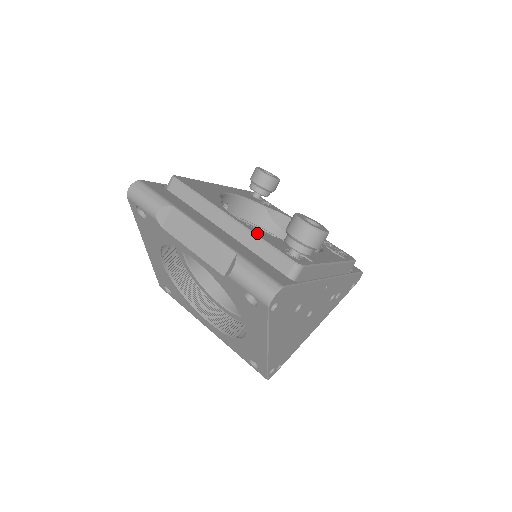
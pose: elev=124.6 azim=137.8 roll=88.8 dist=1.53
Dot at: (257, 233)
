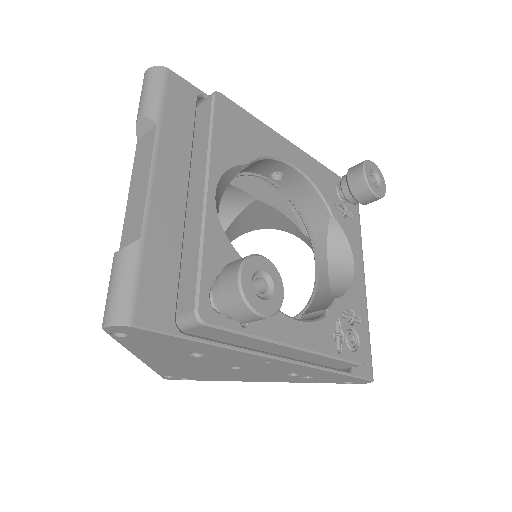
Dot at: (210, 235)
